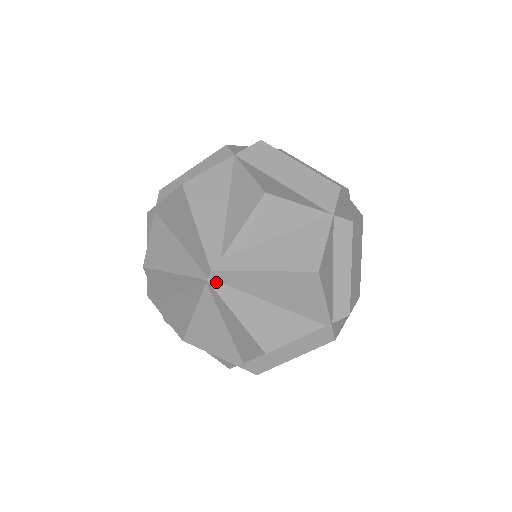
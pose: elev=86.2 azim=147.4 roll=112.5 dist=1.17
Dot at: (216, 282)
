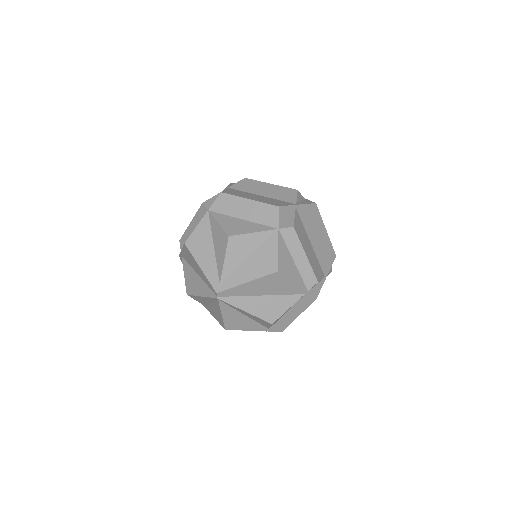
Dot at: (223, 297)
